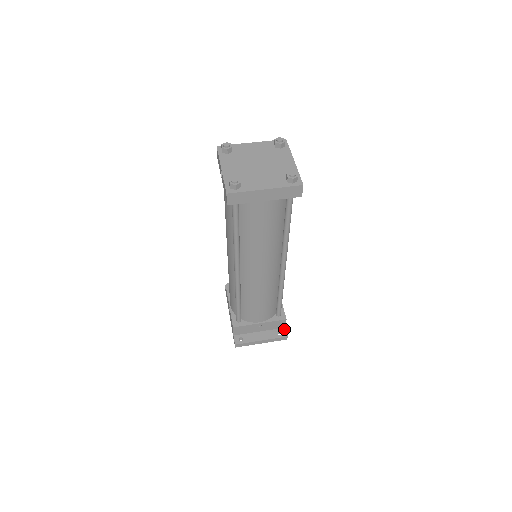
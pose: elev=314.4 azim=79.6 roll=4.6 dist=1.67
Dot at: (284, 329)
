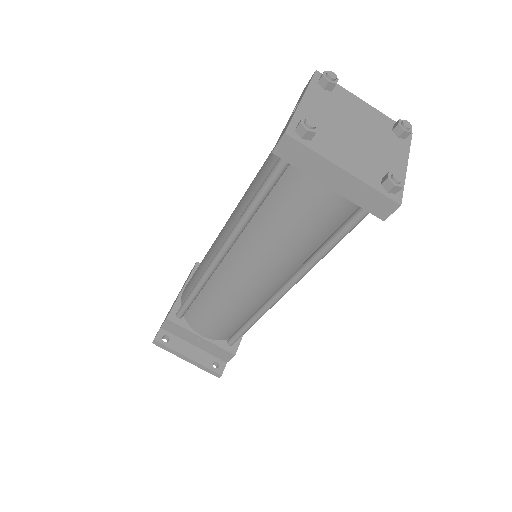
Dot at: (224, 363)
